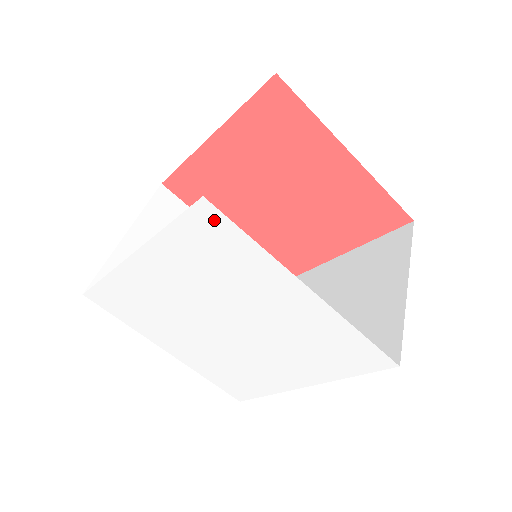
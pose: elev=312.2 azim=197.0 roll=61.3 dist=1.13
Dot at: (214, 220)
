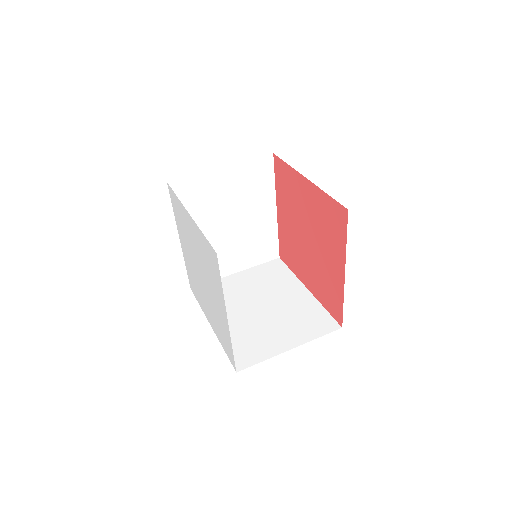
Dot at: (172, 193)
